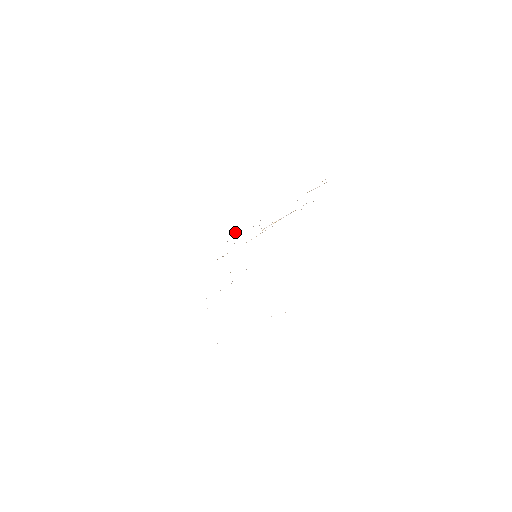
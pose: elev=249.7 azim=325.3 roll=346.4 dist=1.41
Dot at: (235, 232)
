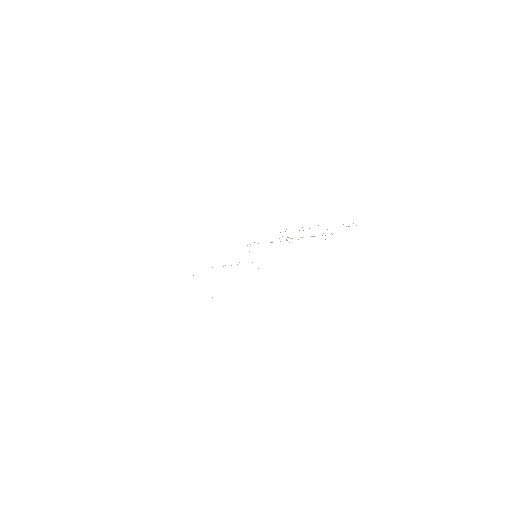
Dot at: occluded
